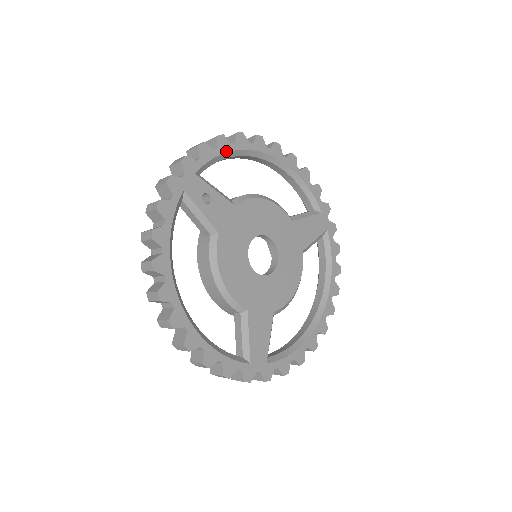
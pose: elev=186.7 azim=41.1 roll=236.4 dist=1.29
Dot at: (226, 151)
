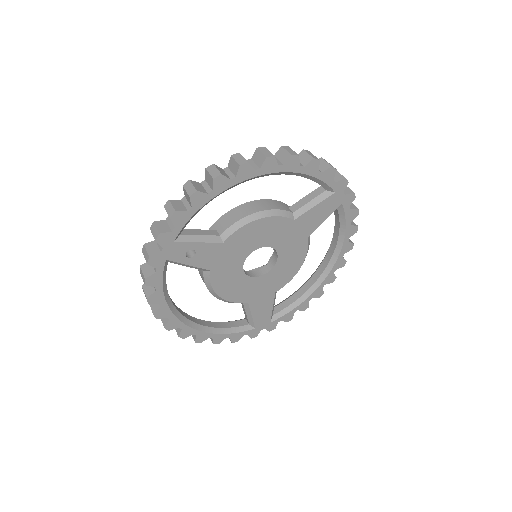
Dot at: (203, 204)
